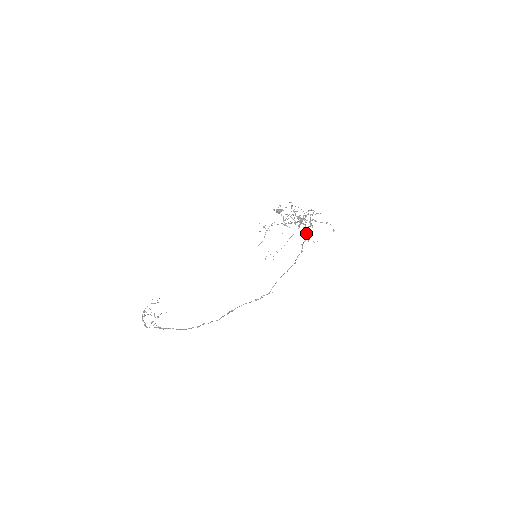
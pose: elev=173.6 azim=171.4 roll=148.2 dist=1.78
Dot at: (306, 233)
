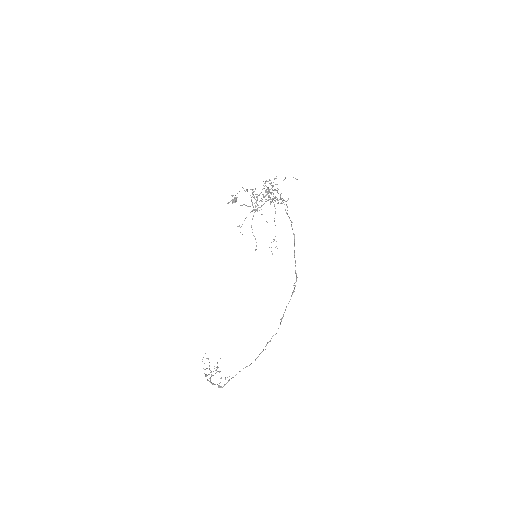
Dot at: occluded
